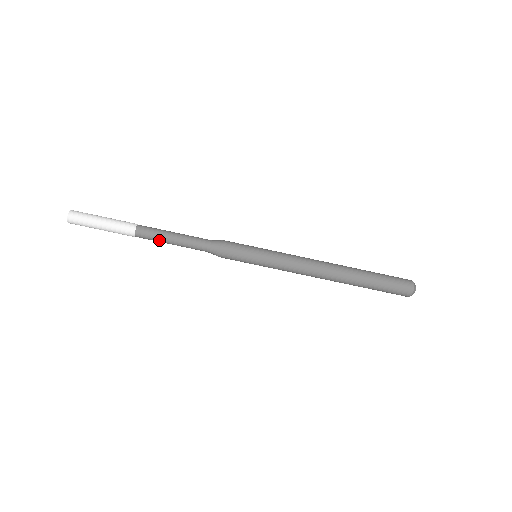
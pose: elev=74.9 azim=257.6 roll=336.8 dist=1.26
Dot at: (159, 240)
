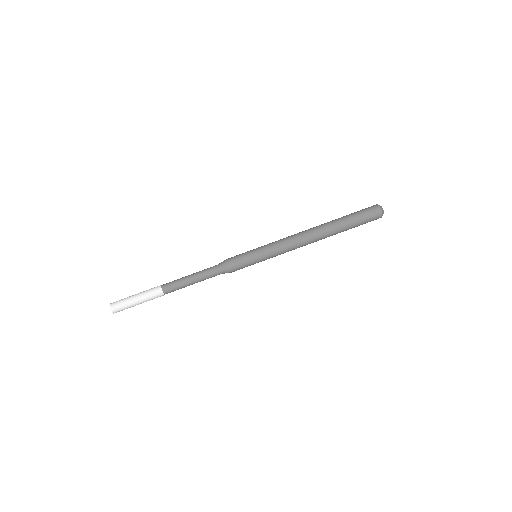
Dot at: (182, 286)
